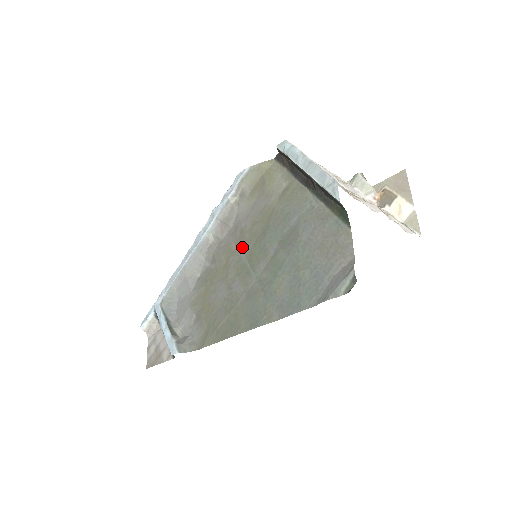
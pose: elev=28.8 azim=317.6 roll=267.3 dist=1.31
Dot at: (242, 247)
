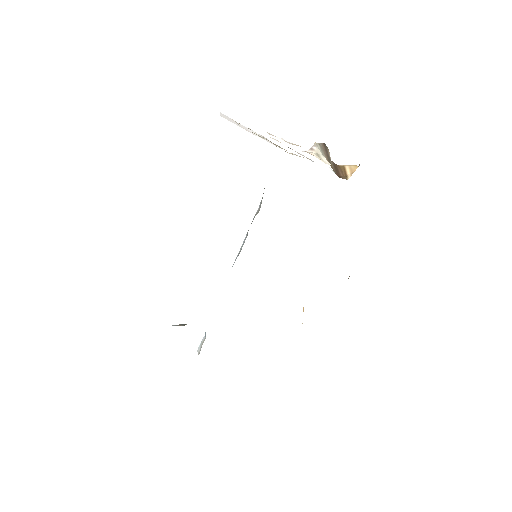
Dot at: occluded
